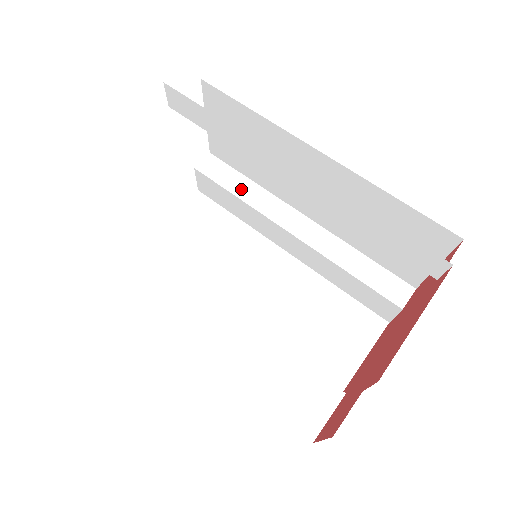
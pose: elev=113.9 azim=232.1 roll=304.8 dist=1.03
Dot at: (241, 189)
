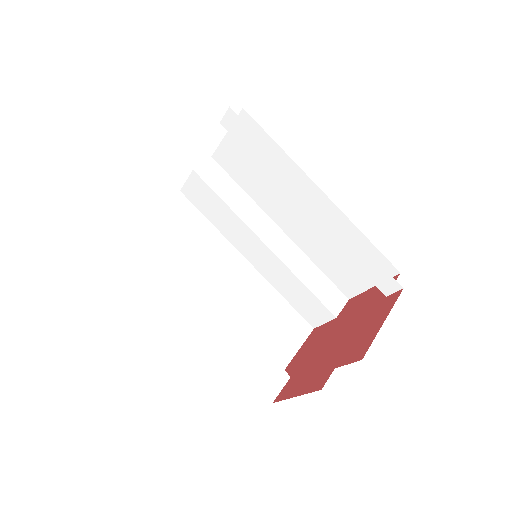
Dot at: (261, 156)
